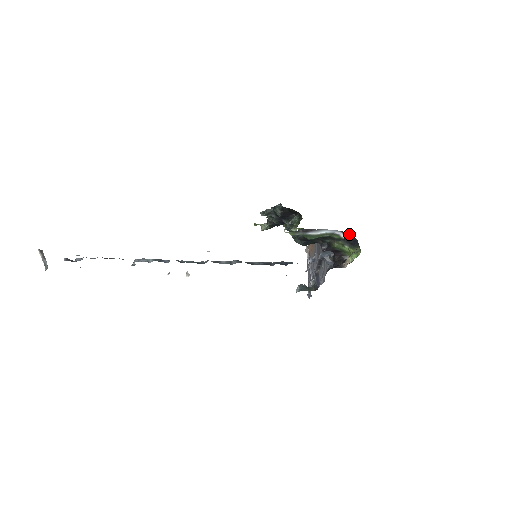
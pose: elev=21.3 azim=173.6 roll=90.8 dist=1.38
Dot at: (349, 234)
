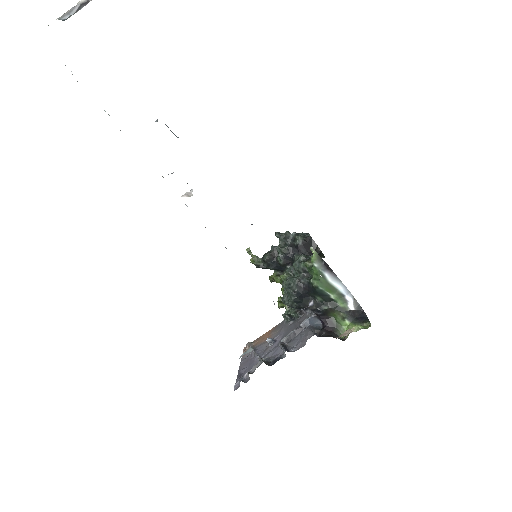
Dot at: (360, 306)
